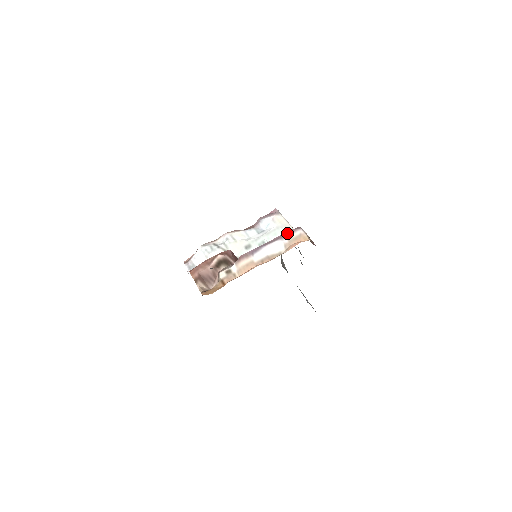
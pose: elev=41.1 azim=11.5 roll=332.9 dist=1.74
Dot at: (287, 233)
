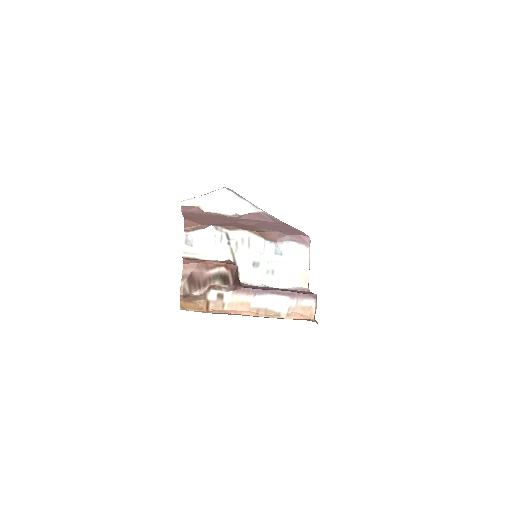
Dot at: (301, 295)
